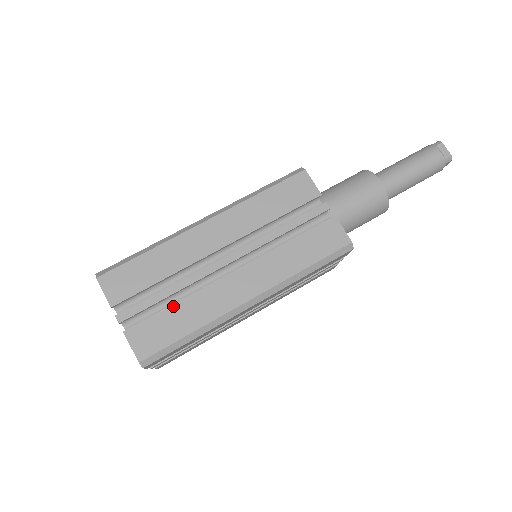
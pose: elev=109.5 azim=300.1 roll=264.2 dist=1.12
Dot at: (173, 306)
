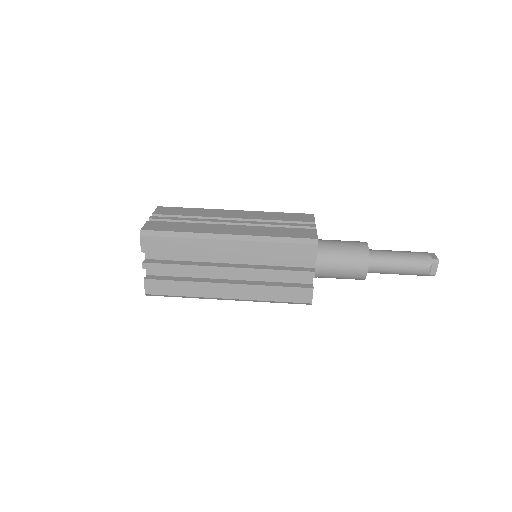
Dot at: (183, 223)
